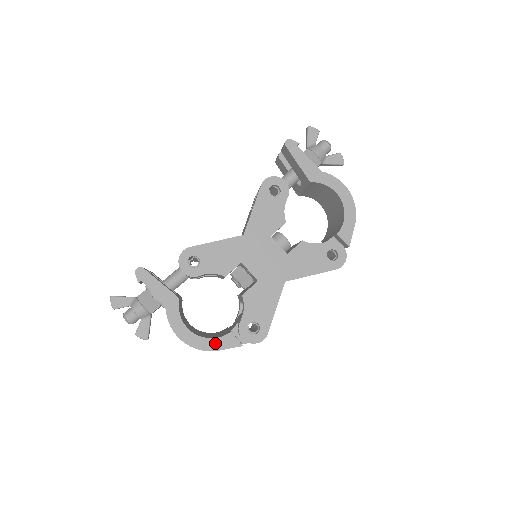
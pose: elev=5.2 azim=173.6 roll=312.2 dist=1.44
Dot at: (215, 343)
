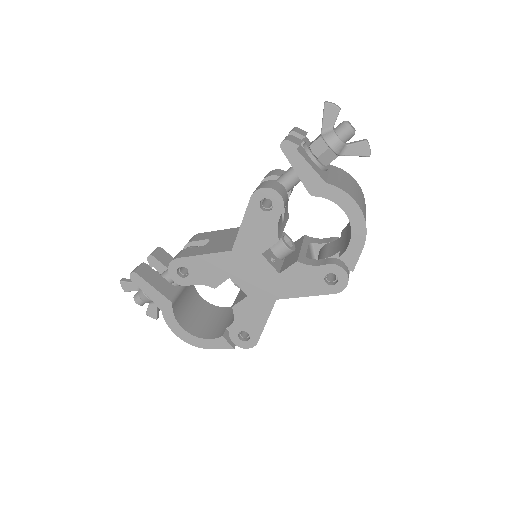
Dot at: (208, 343)
